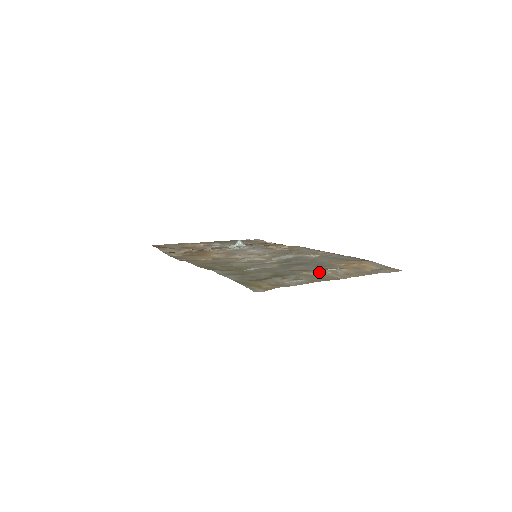
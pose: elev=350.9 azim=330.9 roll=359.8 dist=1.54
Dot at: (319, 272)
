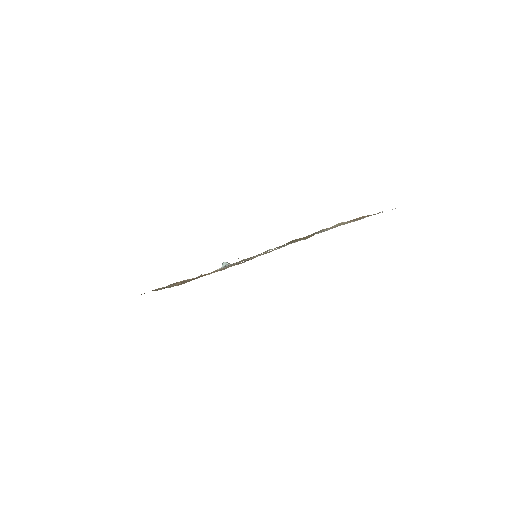
Dot at: (334, 226)
